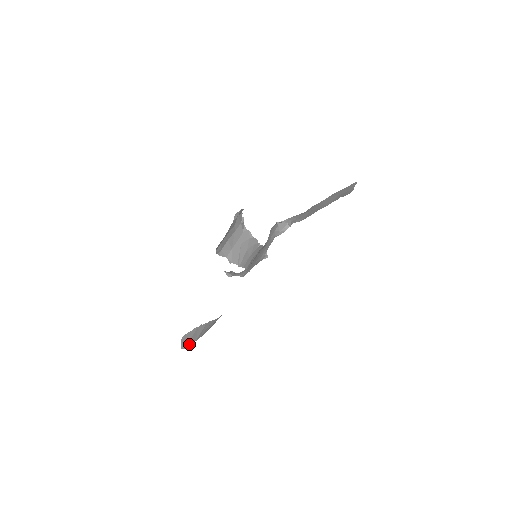
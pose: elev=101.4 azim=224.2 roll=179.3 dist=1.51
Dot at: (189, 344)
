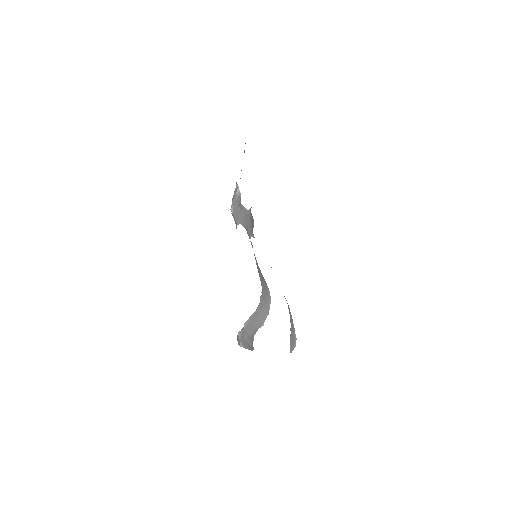
Dot at: (295, 340)
